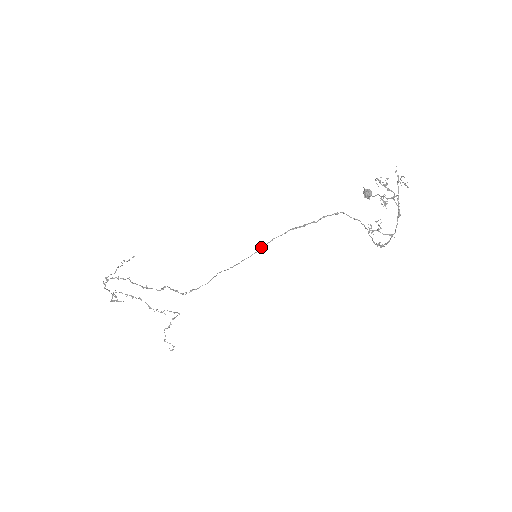
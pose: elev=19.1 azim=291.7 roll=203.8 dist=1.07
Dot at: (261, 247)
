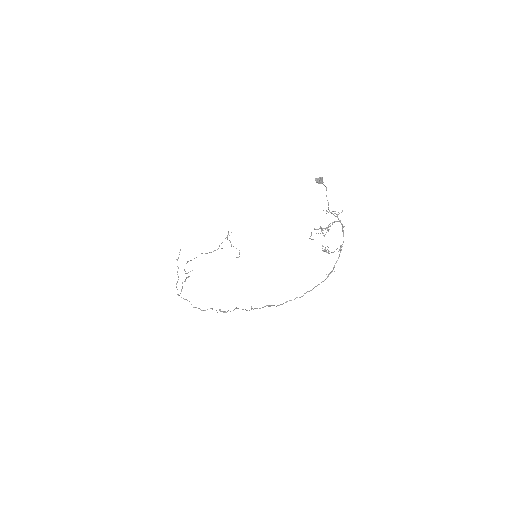
Dot at: occluded
